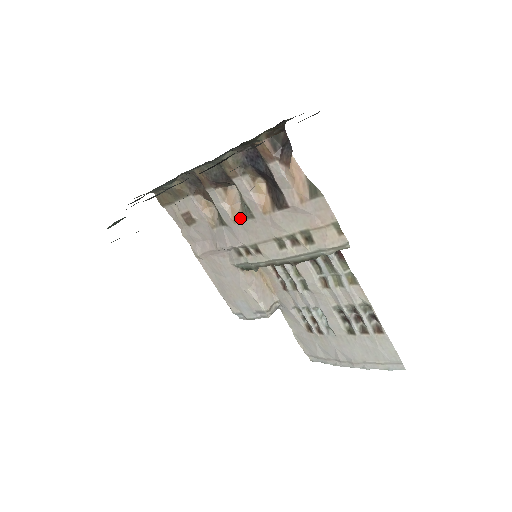
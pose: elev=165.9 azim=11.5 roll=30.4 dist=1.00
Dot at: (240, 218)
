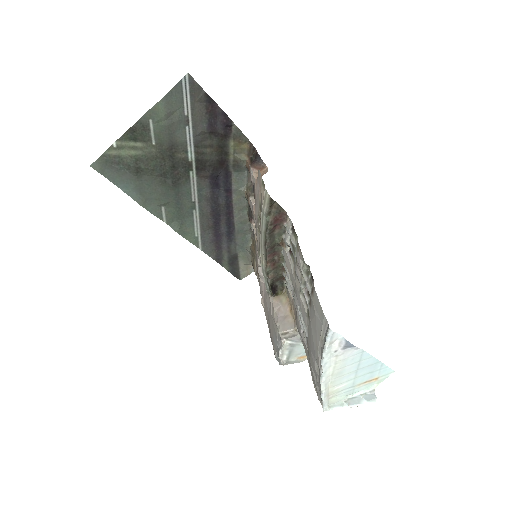
Dot at: occluded
